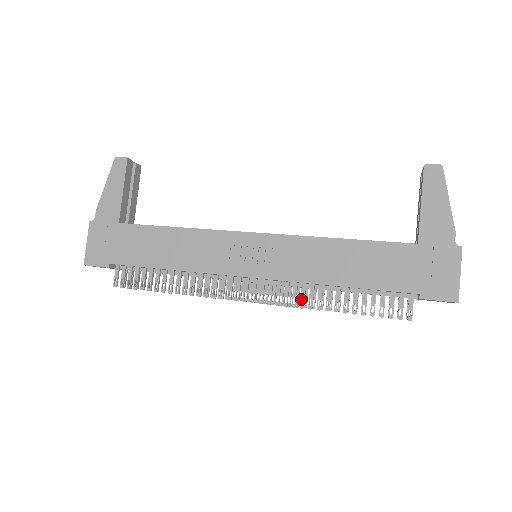
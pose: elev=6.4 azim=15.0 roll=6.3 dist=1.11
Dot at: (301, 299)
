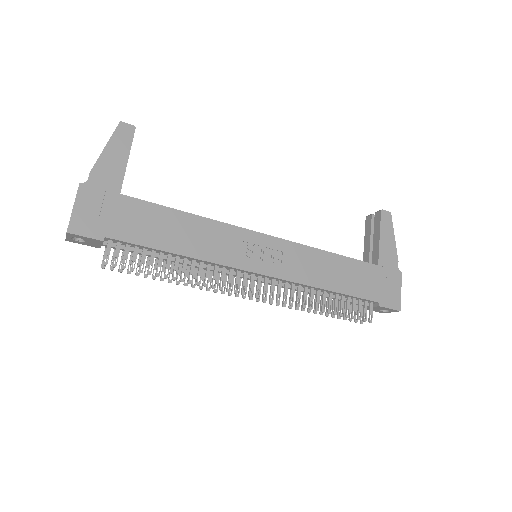
Dot at: (297, 299)
